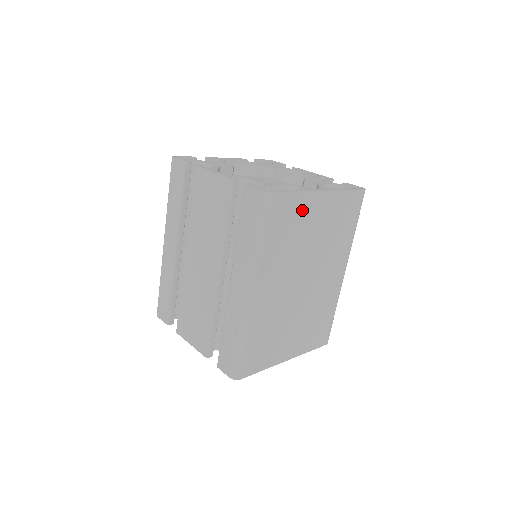
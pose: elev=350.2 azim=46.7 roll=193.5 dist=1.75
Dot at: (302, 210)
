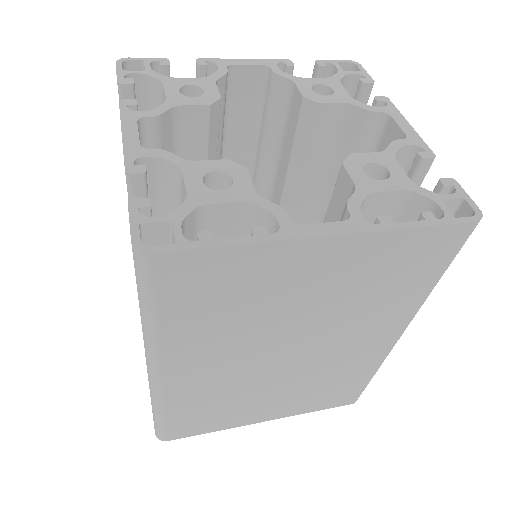
Dot at: (261, 271)
